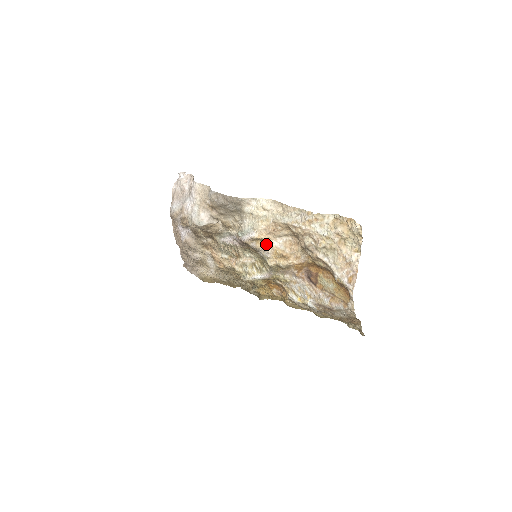
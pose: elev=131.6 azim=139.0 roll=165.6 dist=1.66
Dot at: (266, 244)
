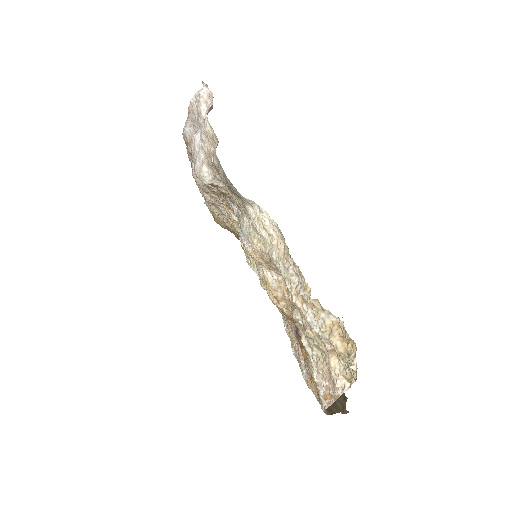
Dot at: (259, 265)
